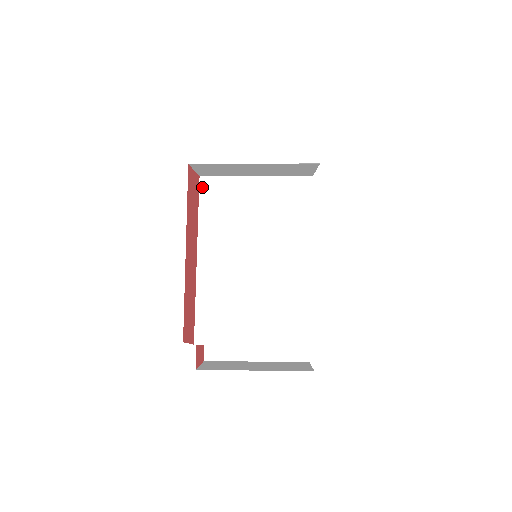
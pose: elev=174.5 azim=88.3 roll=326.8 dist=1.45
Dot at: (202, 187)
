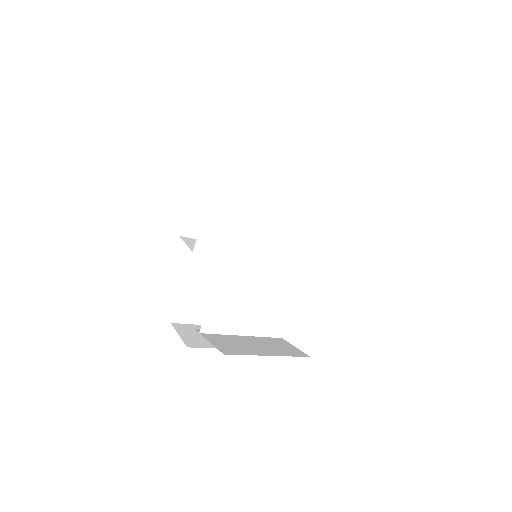
Dot at: (243, 191)
